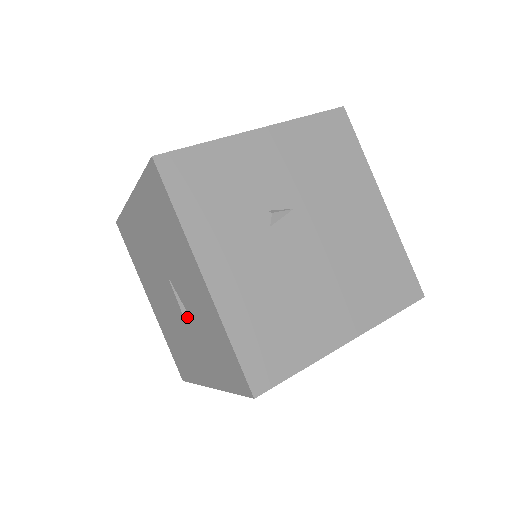
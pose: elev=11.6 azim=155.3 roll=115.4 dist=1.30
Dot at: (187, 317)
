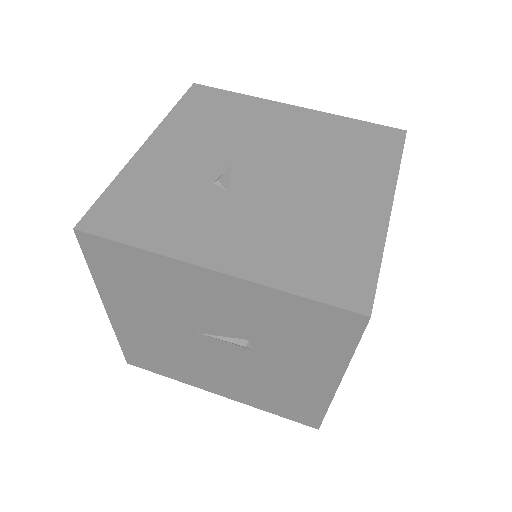
Dot at: (249, 345)
